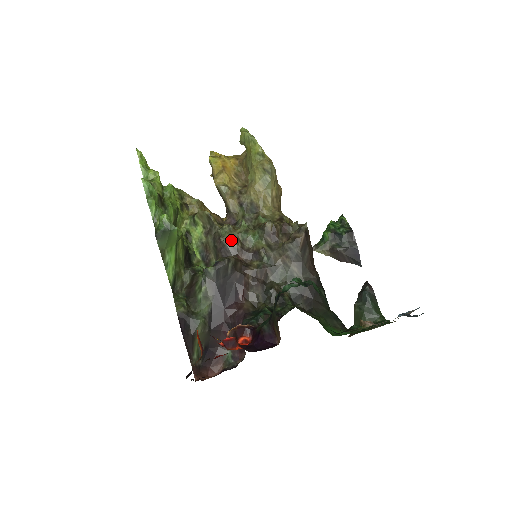
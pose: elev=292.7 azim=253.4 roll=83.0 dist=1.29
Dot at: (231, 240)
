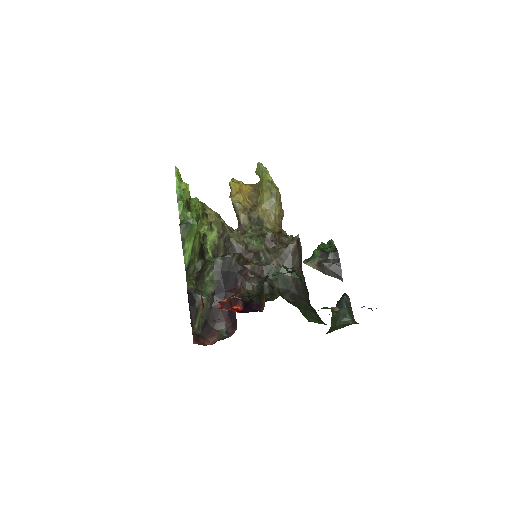
Dot at: (238, 241)
